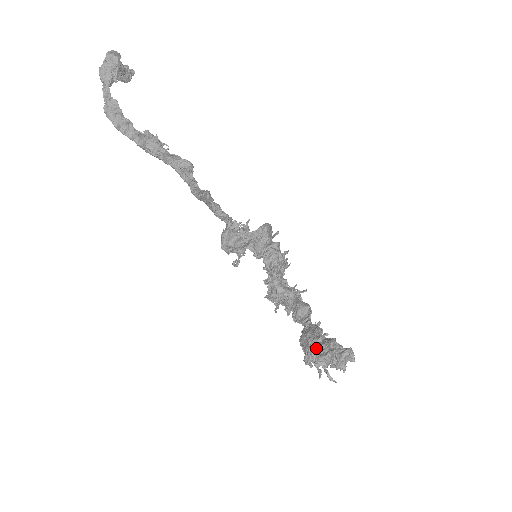
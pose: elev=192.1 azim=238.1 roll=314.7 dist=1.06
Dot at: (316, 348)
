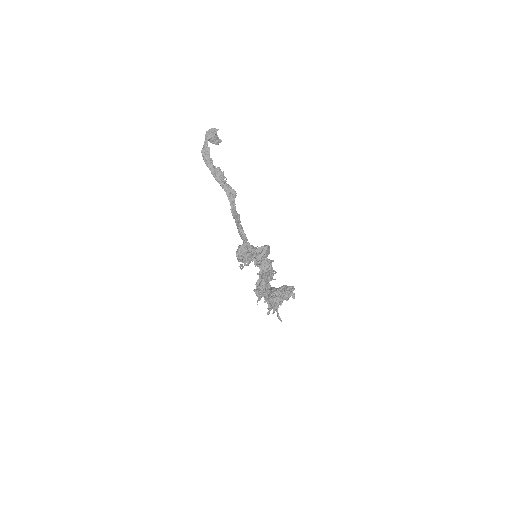
Dot at: occluded
